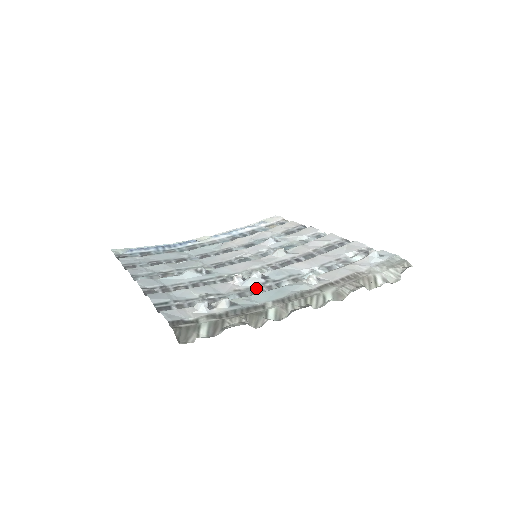
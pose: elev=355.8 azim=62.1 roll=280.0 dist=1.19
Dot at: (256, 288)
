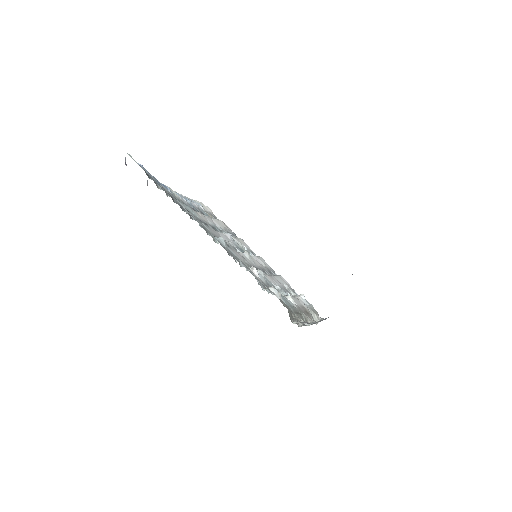
Dot at: occluded
